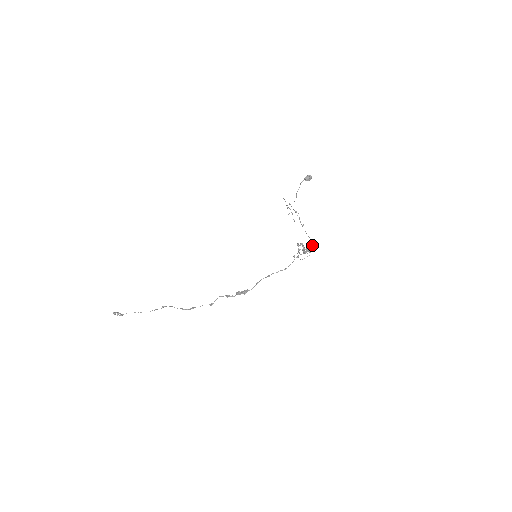
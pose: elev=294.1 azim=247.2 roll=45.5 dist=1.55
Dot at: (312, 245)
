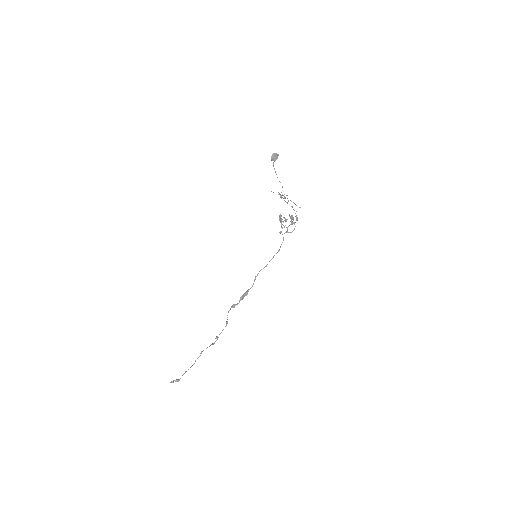
Dot at: occluded
